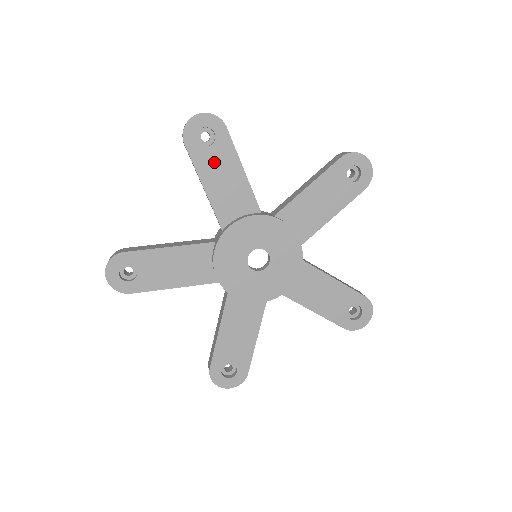
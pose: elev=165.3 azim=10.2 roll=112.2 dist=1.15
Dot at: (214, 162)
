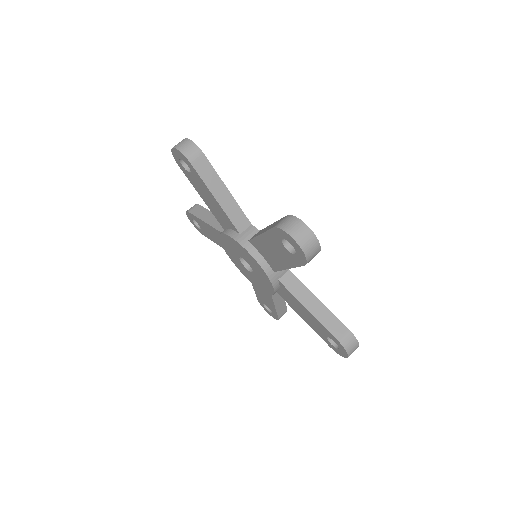
Dot at: (279, 248)
